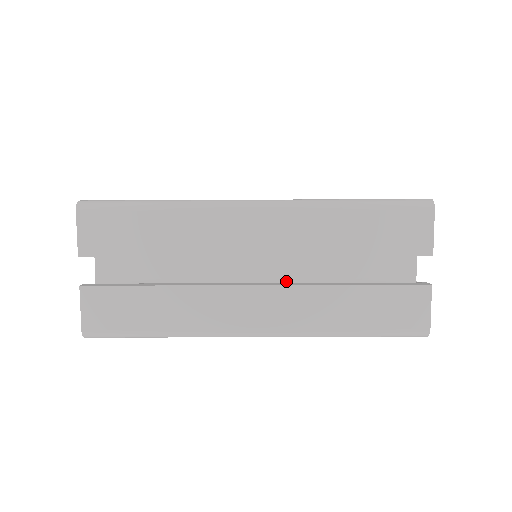
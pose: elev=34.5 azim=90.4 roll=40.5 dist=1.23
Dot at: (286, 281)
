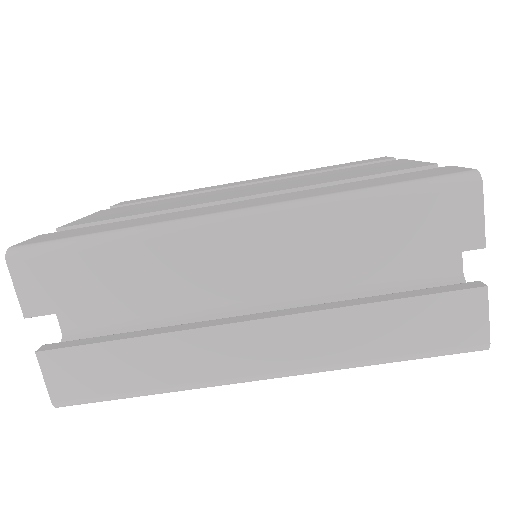
Dot at: (293, 298)
